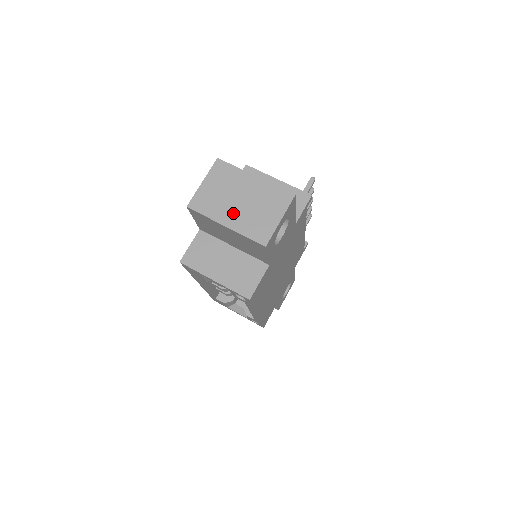
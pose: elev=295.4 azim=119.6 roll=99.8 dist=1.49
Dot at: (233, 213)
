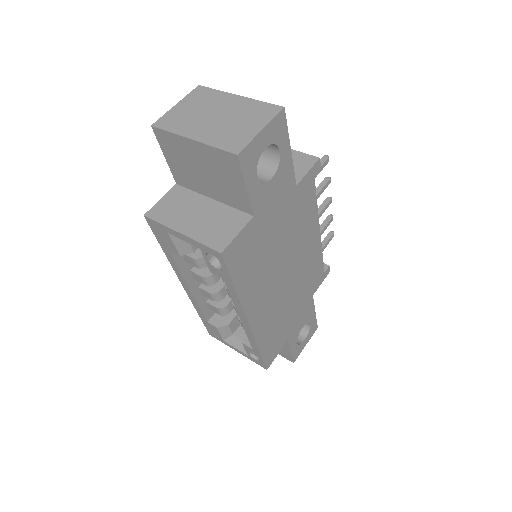
Dot at: (204, 127)
